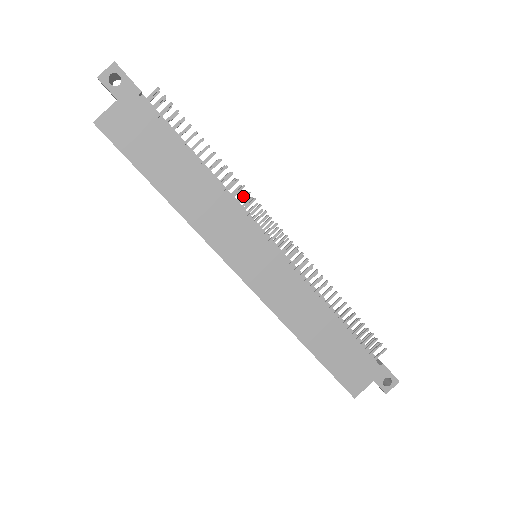
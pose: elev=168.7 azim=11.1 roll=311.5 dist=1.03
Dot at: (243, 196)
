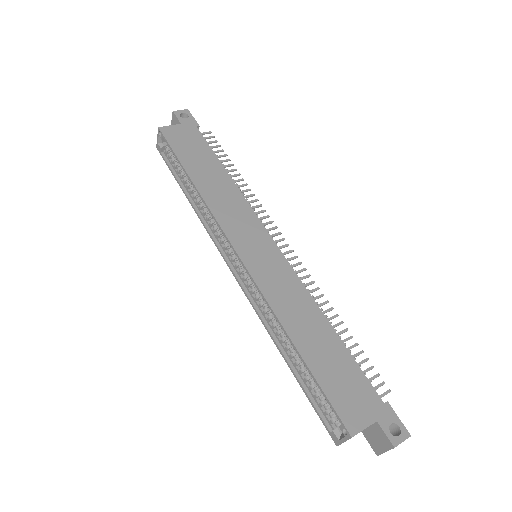
Dot at: (256, 205)
